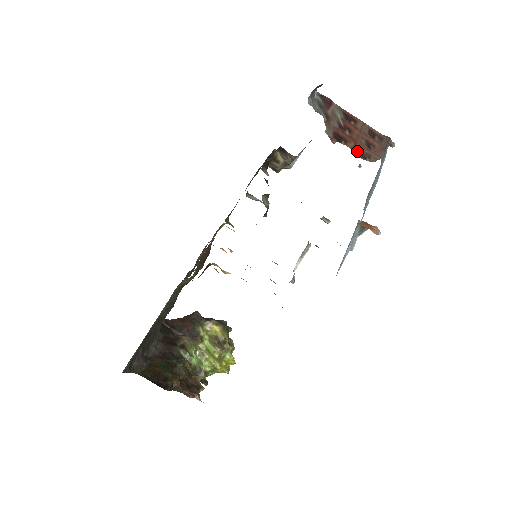
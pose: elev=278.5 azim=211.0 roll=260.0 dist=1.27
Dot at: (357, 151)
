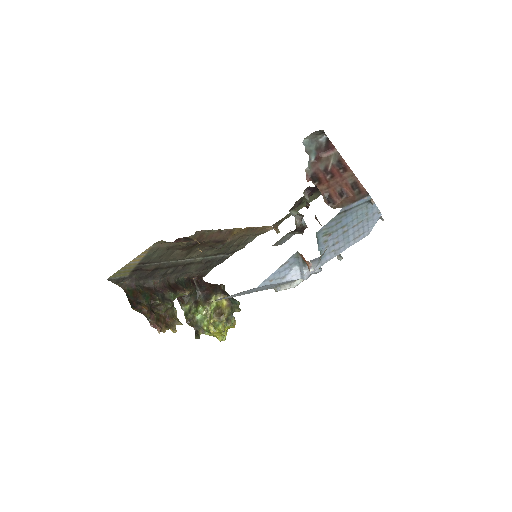
Dot at: (325, 194)
